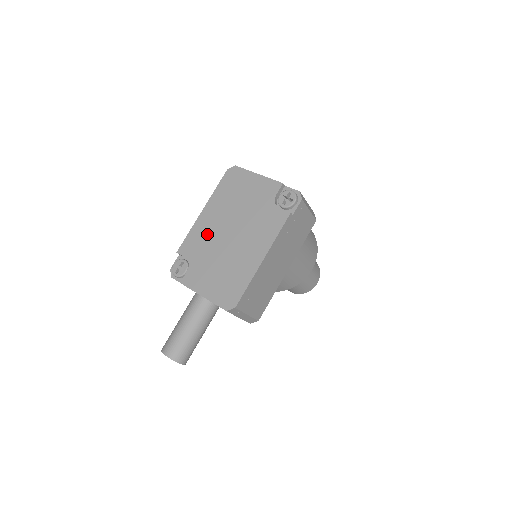
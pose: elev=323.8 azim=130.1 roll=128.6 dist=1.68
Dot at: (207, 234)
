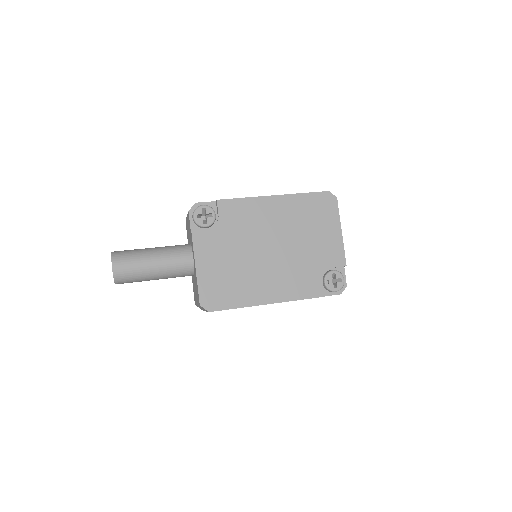
Dot at: (256, 222)
